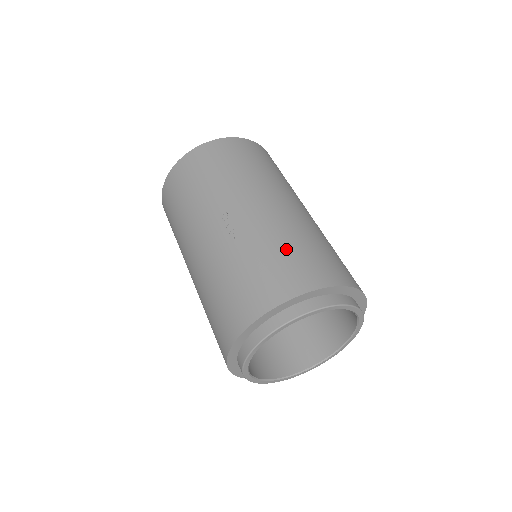
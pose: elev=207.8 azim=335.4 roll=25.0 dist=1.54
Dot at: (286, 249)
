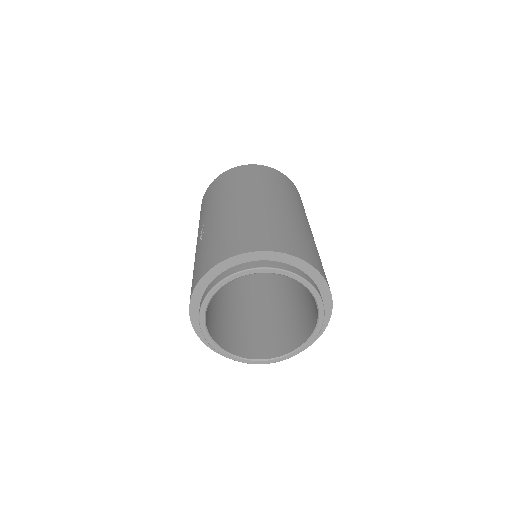
Dot at: (221, 236)
